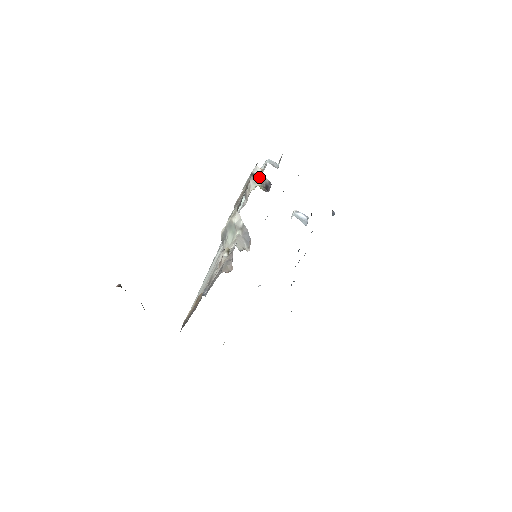
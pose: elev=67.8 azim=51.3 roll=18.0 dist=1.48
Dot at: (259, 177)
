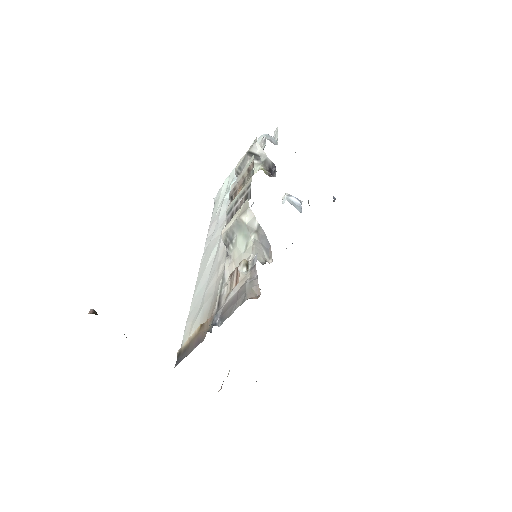
Dot at: (260, 157)
